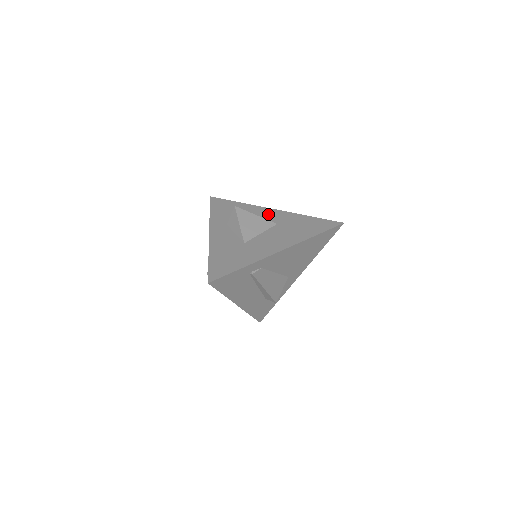
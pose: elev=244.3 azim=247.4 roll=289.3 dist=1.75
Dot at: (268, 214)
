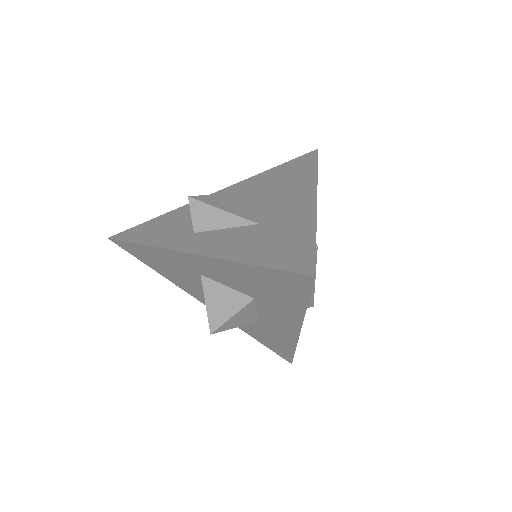
Dot at: occluded
